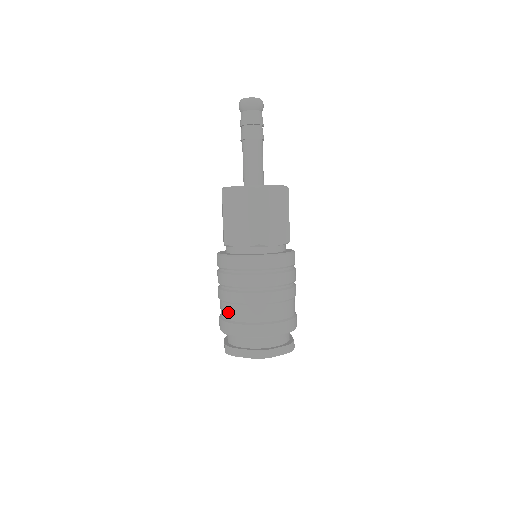
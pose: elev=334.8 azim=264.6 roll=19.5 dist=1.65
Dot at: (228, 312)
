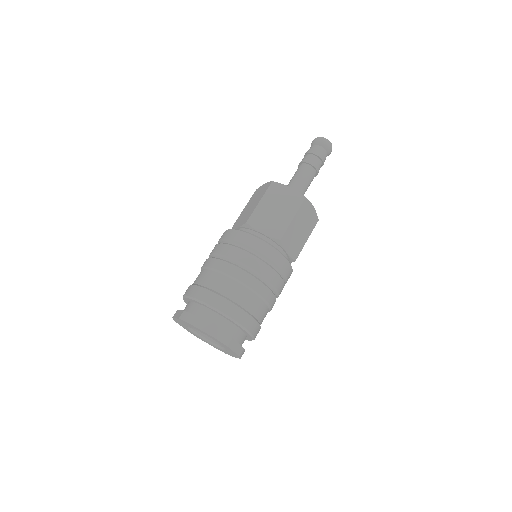
Dot at: occluded
